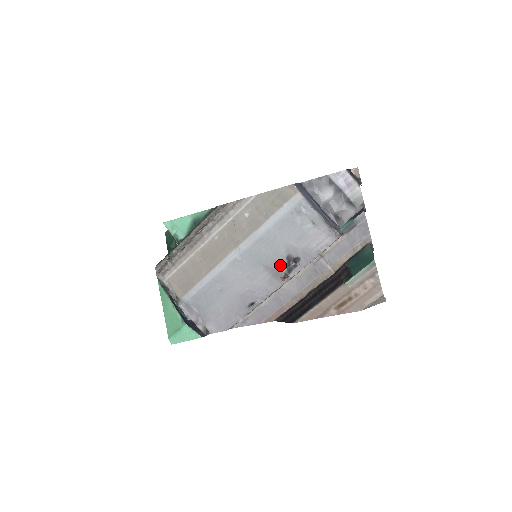
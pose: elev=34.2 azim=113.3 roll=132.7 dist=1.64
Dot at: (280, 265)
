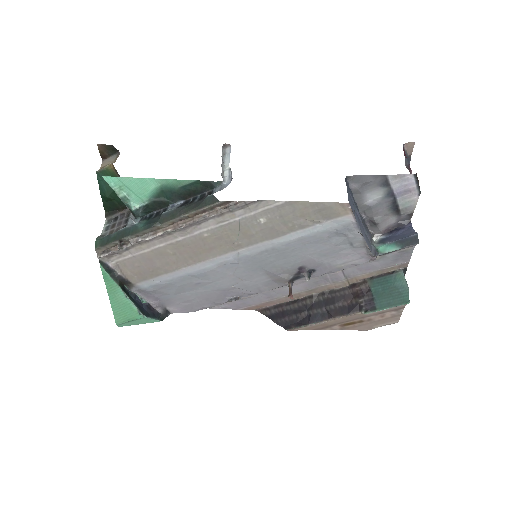
Dot at: (287, 273)
